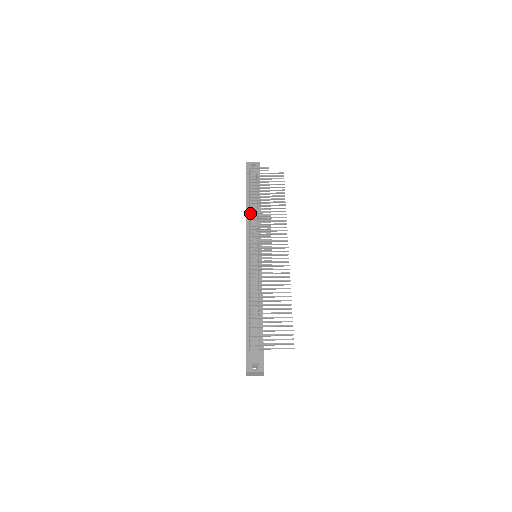
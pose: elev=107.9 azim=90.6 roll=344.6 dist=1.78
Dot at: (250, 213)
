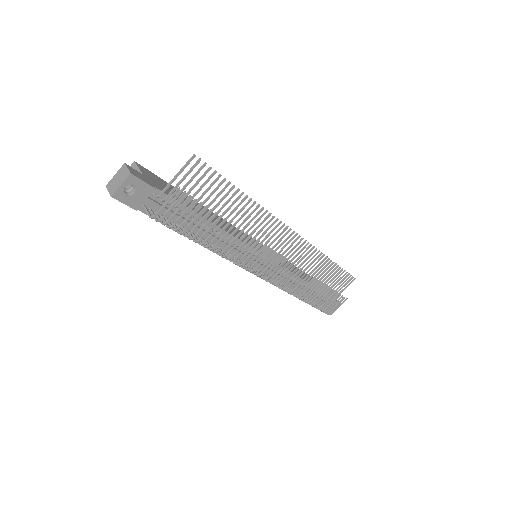
Dot at: occluded
